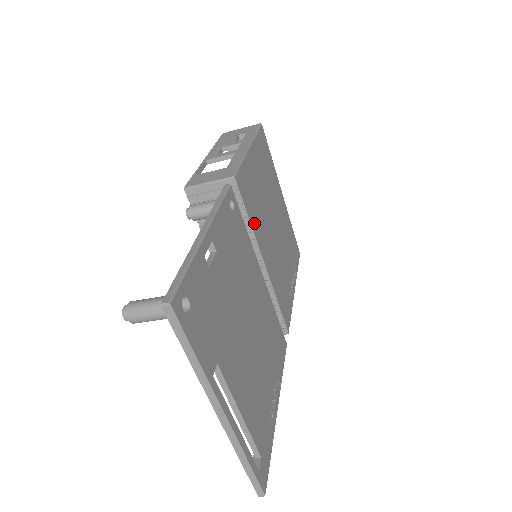
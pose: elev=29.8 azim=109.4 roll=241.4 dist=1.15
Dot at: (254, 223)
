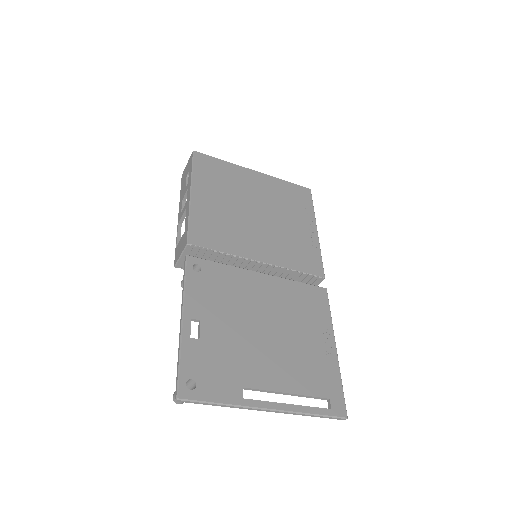
Dot at: (230, 247)
